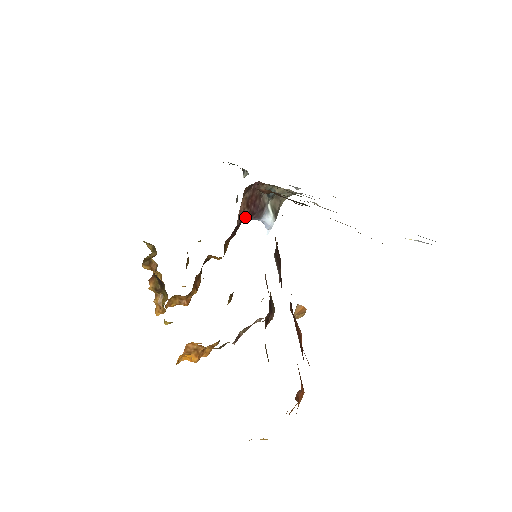
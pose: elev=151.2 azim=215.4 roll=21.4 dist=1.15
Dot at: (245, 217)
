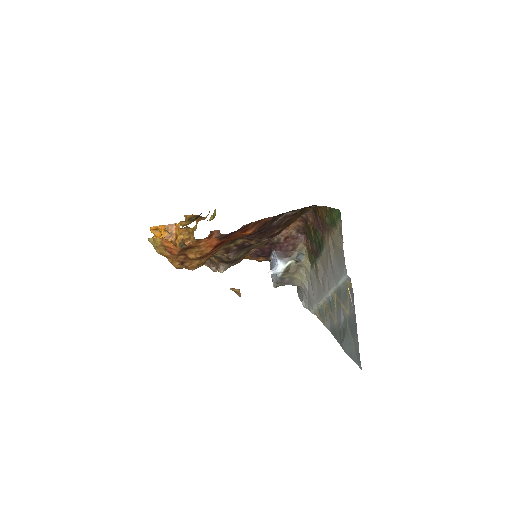
Dot at: (277, 241)
